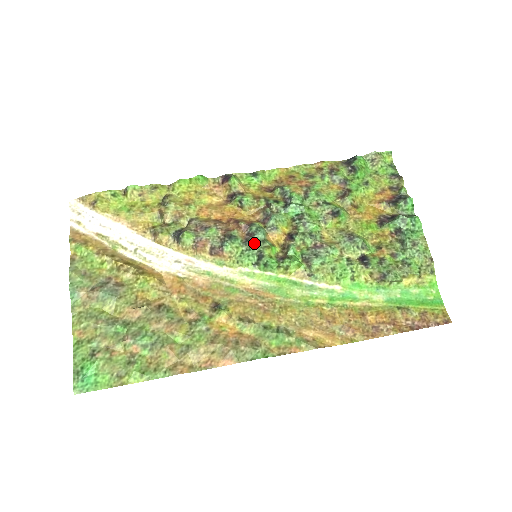
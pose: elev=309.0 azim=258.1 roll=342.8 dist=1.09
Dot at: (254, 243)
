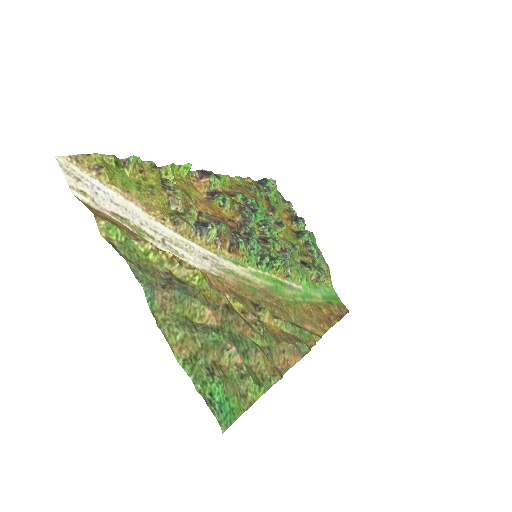
Dot at: (255, 242)
